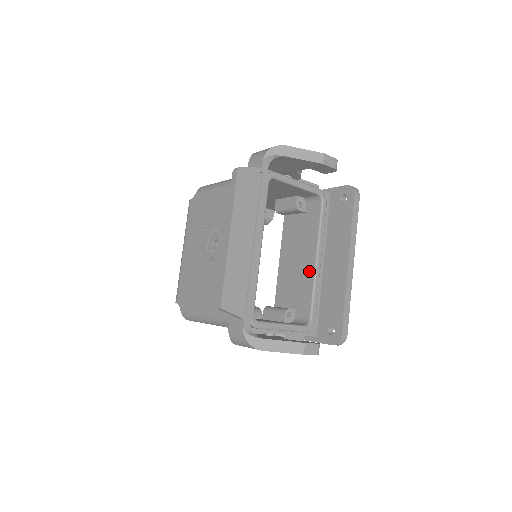
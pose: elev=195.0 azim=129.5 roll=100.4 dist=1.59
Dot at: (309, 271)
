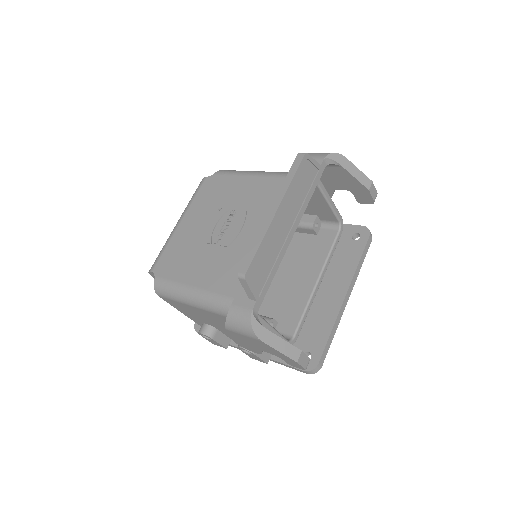
Dot at: (306, 289)
